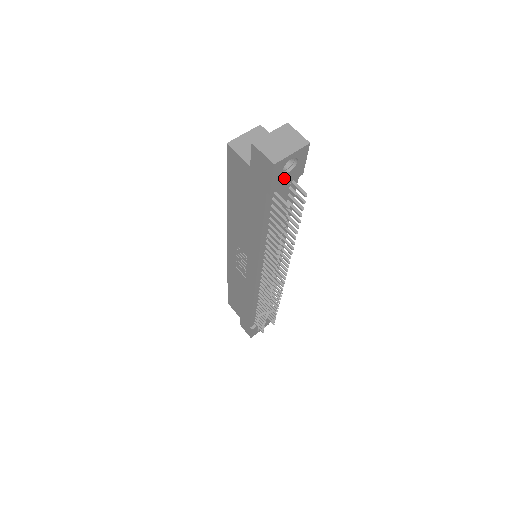
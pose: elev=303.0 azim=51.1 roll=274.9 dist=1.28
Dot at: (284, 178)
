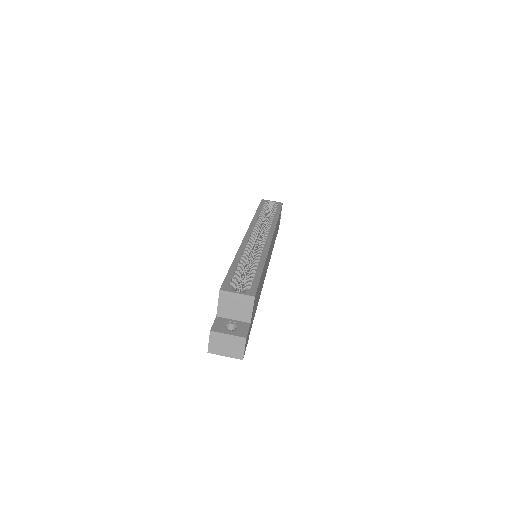
Dot at: occluded
